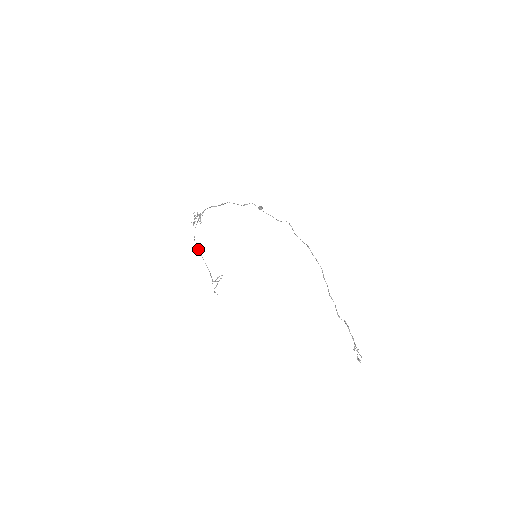
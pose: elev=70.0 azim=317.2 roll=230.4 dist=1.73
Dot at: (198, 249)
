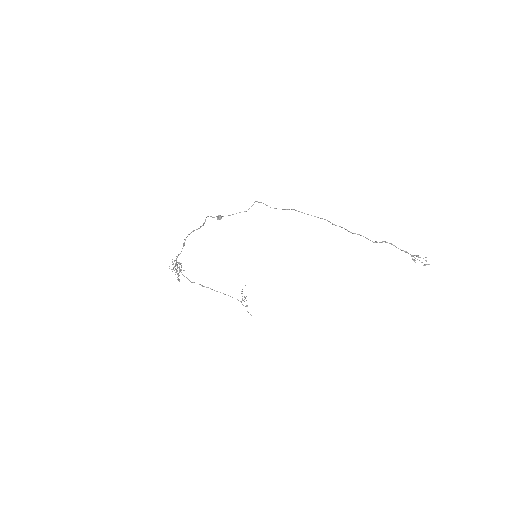
Dot at: (203, 286)
